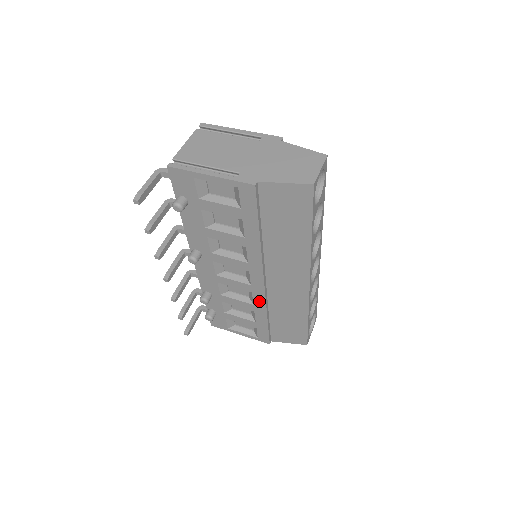
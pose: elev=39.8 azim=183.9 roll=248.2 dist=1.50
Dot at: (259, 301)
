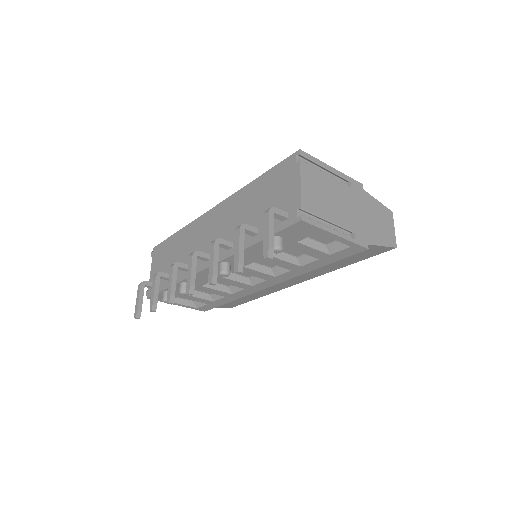
Dot at: (243, 293)
